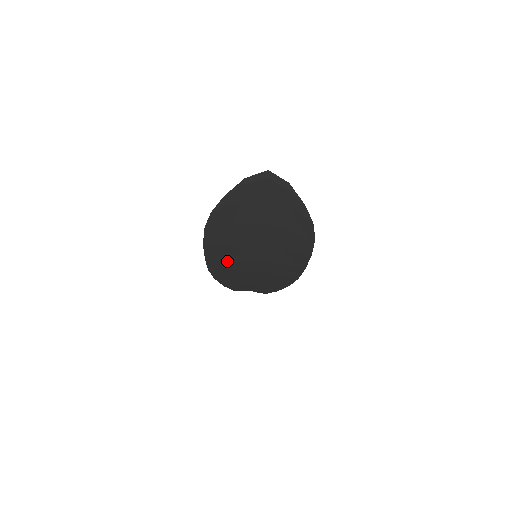
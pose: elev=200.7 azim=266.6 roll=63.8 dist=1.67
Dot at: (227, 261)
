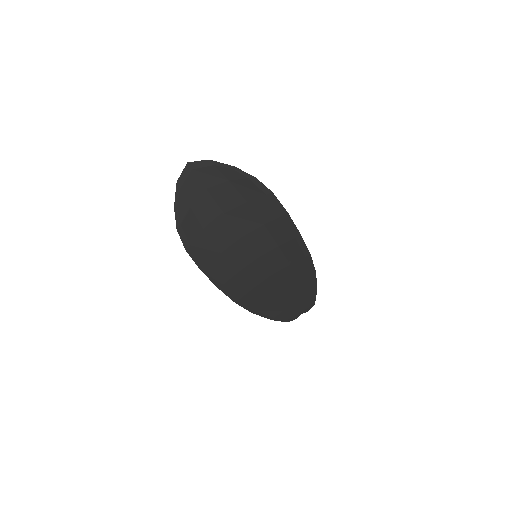
Dot at: (237, 278)
